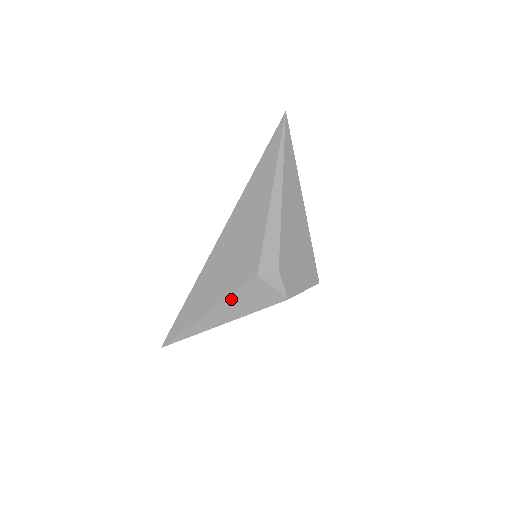
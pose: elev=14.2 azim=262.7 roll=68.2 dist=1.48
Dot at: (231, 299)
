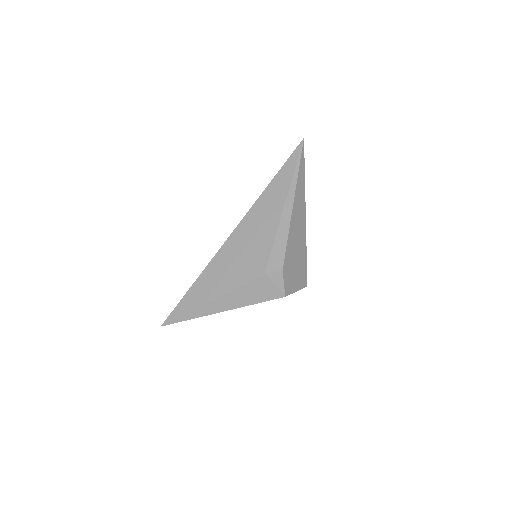
Dot at: (237, 290)
